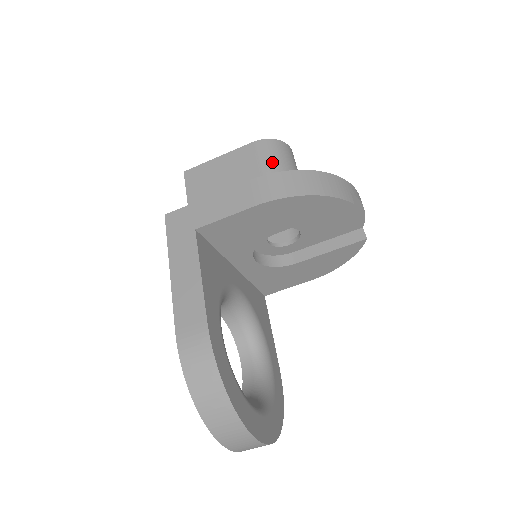
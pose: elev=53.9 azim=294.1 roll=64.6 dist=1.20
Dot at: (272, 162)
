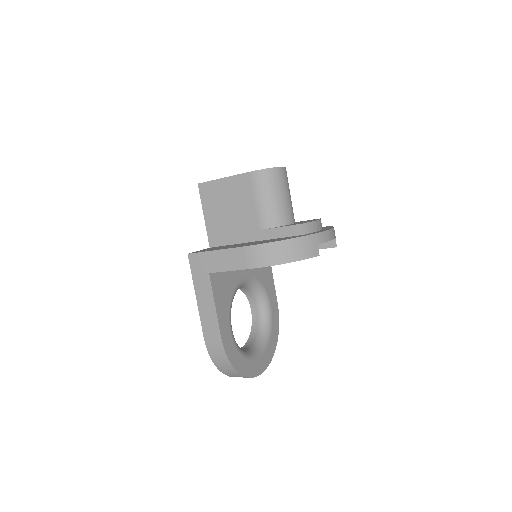
Dot at: (264, 195)
